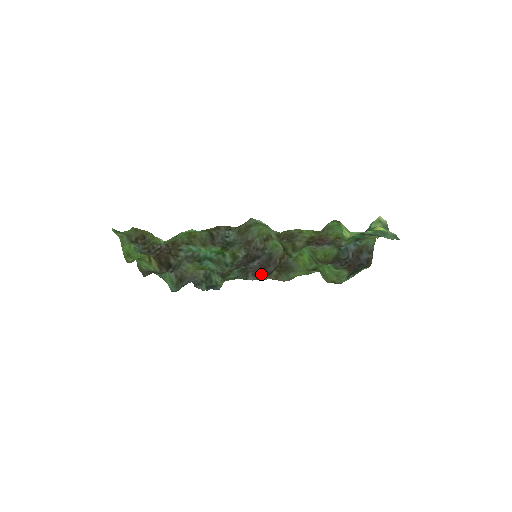
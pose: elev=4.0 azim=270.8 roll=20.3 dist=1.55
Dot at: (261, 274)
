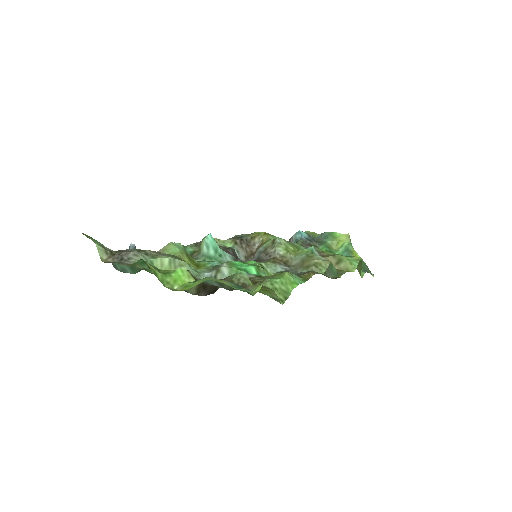
Dot at: occluded
